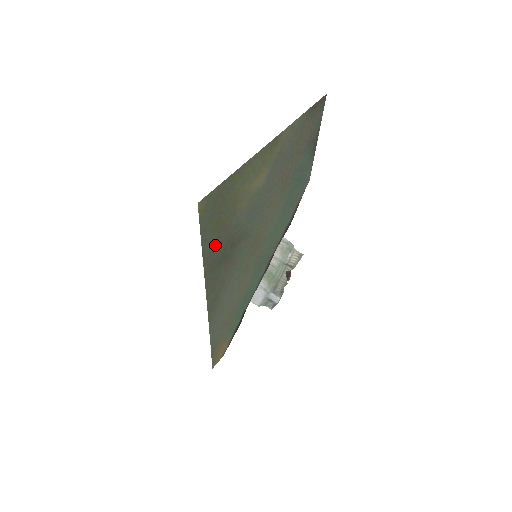
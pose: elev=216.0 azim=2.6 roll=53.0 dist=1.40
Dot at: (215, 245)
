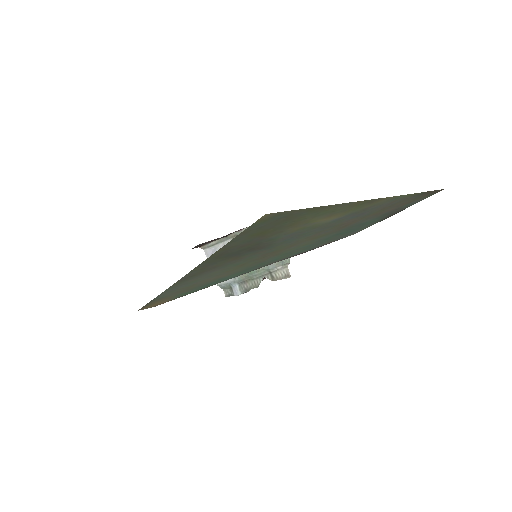
Dot at: (240, 244)
